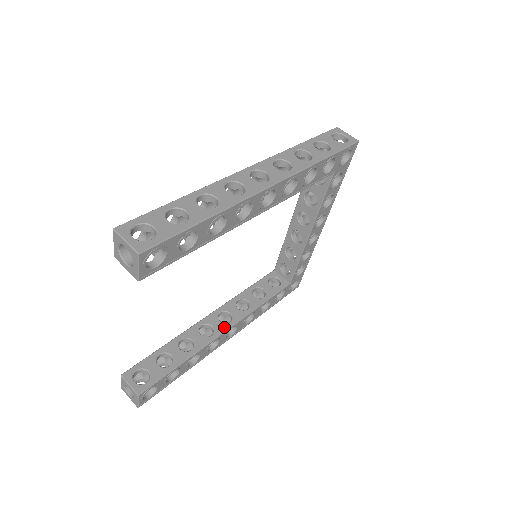
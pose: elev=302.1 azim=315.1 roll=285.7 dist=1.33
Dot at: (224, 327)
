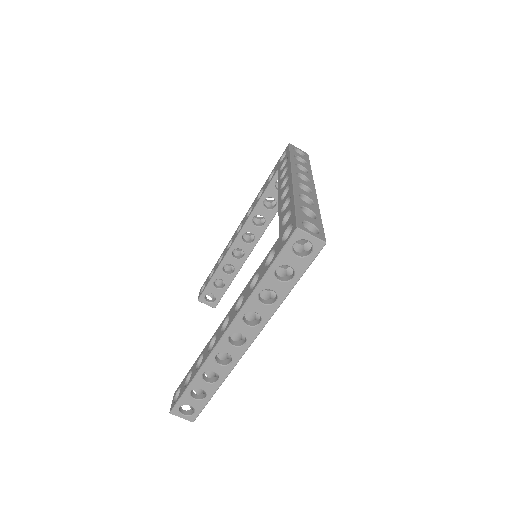
Dot at: (251, 247)
